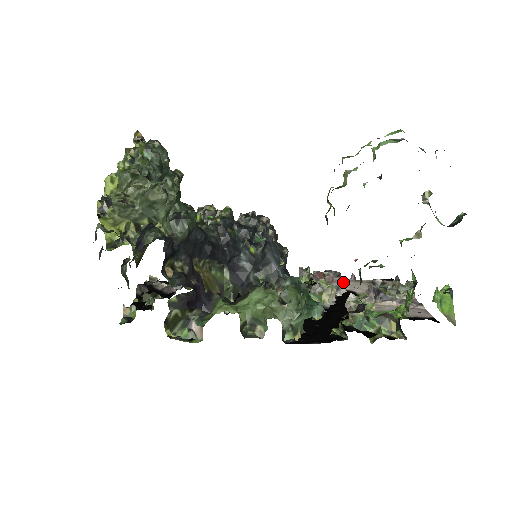
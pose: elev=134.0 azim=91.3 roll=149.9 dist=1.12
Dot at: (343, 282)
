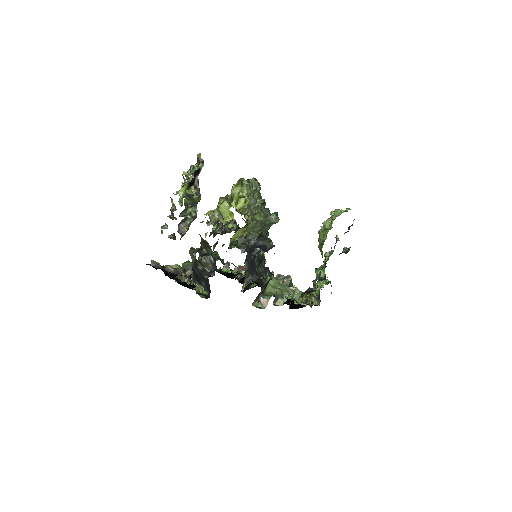
Dot at: occluded
